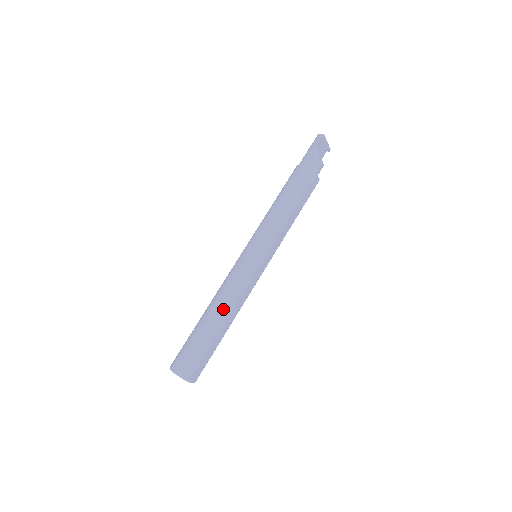
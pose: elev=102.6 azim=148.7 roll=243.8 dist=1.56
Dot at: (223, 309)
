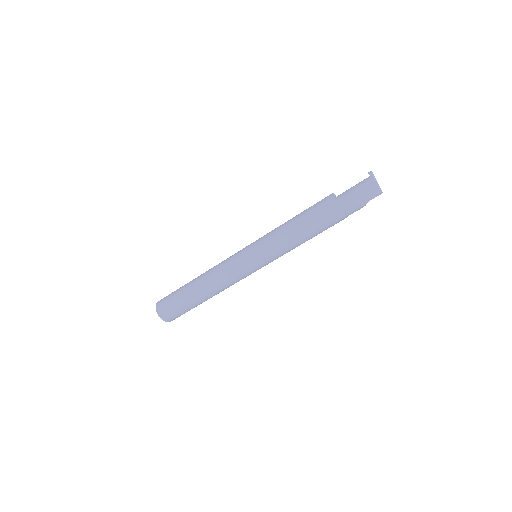
Dot at: occluded
